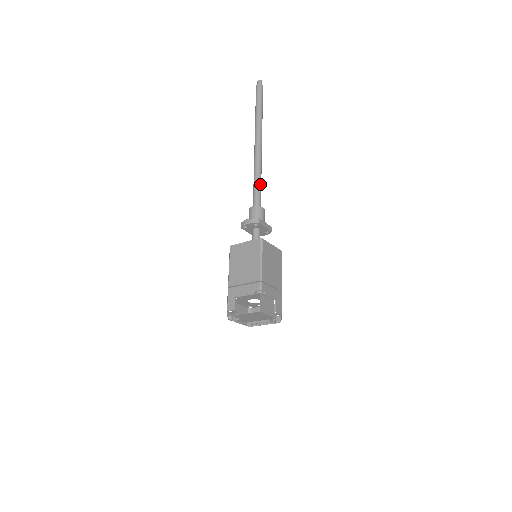
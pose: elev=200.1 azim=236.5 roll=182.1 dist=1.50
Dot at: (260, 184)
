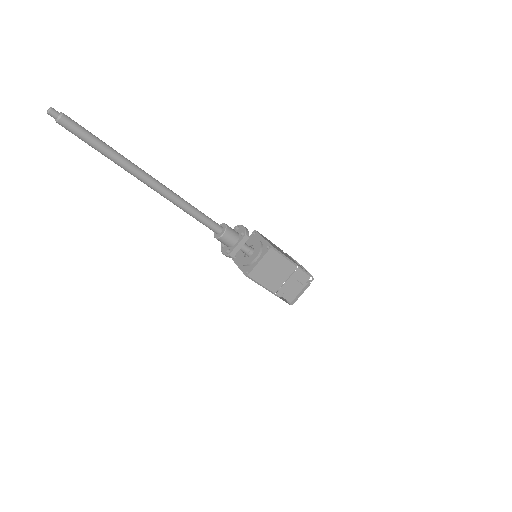
Dot at: (198, 217)
